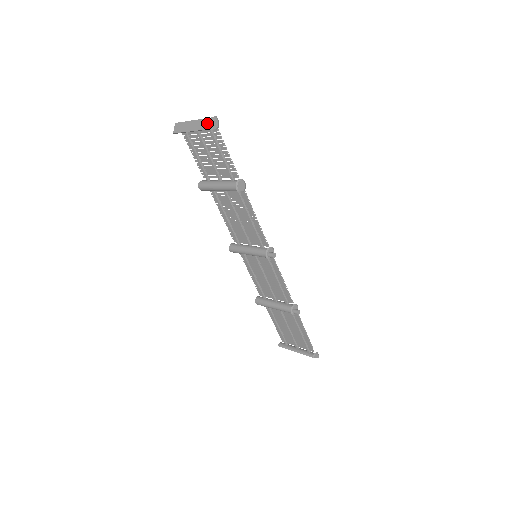
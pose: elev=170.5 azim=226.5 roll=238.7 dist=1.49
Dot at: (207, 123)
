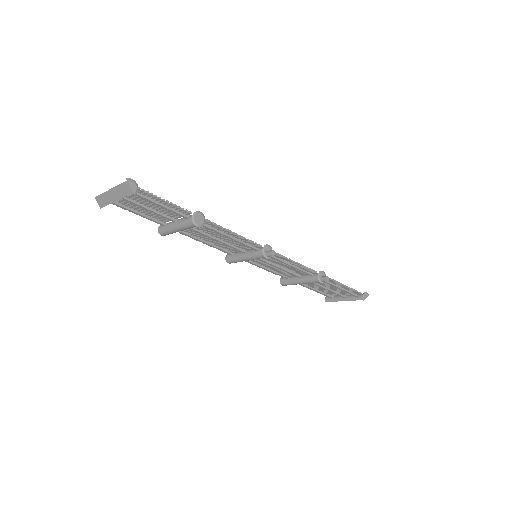
Dot at: (124, 189)
